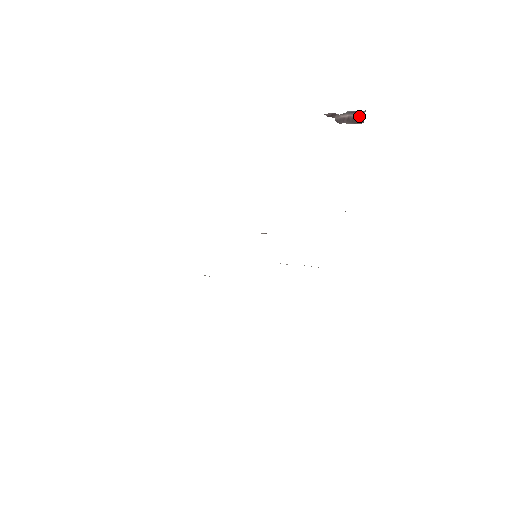
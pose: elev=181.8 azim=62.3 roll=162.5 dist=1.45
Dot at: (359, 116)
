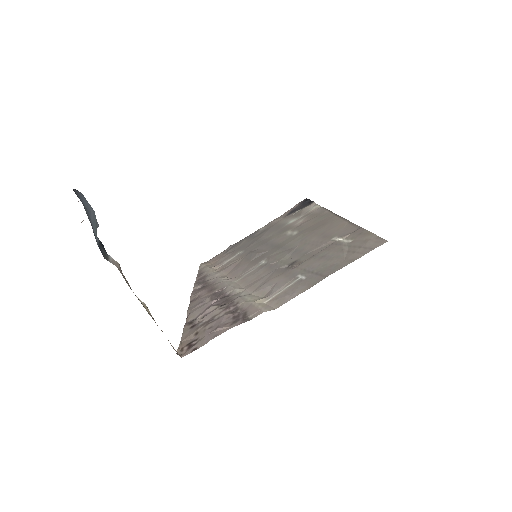
Dot at: occluded
